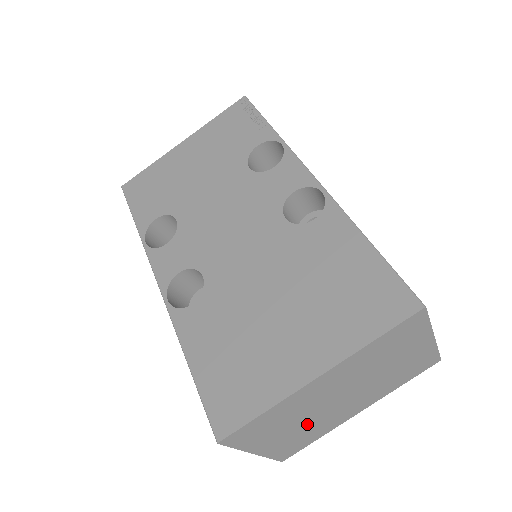
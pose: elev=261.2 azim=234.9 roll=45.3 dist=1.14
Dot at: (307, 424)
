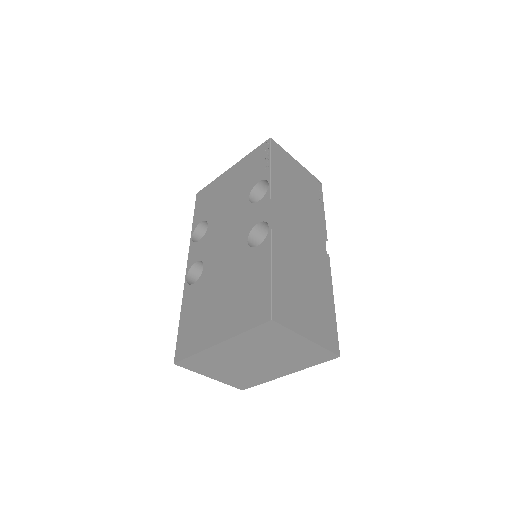
Dot at: (240, 370)
